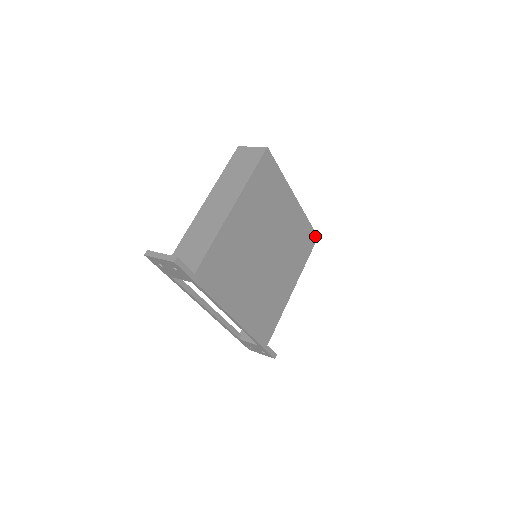
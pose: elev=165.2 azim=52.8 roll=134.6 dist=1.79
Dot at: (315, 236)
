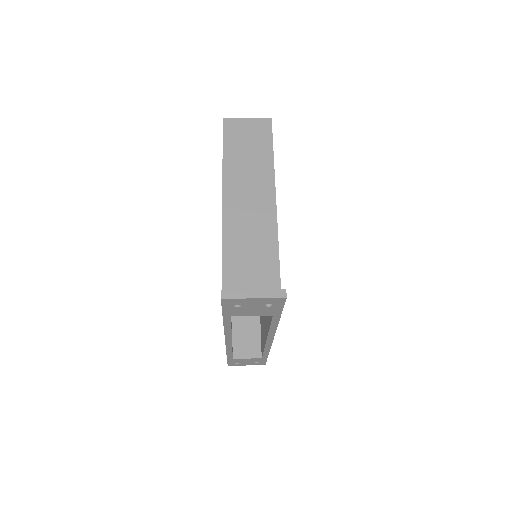
Dot at: occluded
